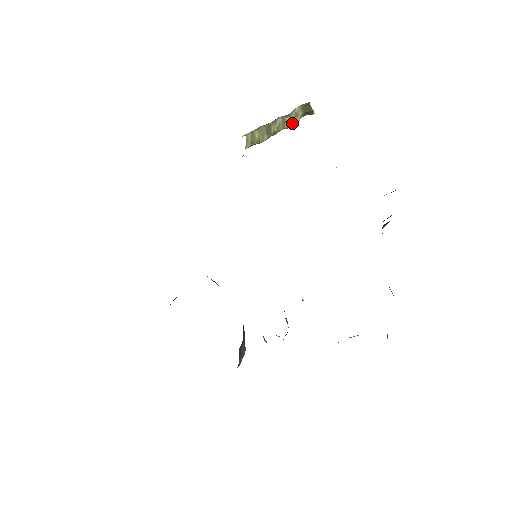
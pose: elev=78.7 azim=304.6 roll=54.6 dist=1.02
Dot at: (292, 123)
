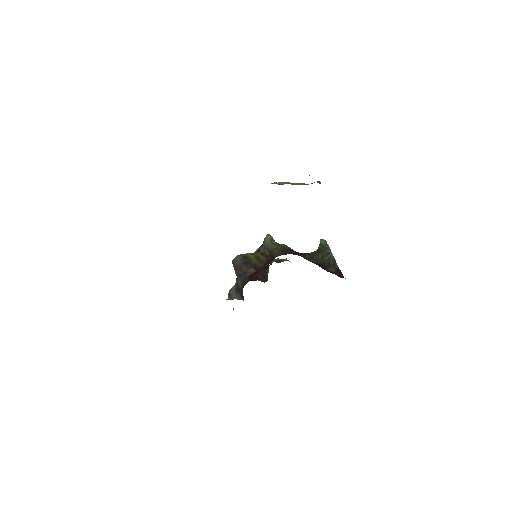
Dot at: (305, 184)
